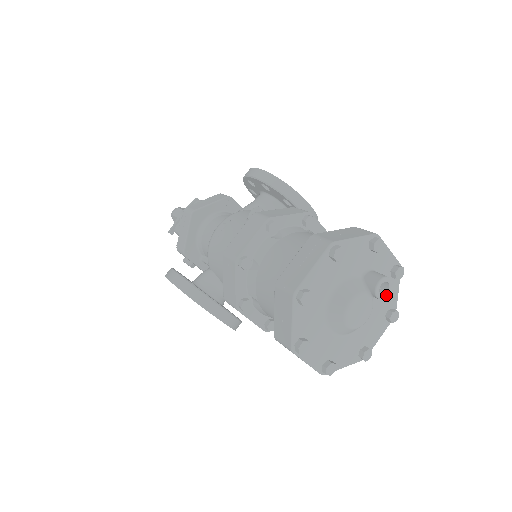
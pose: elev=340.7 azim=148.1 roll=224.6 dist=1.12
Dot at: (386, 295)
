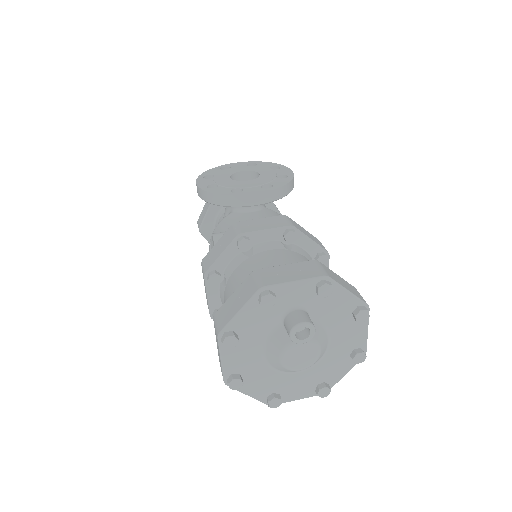
Dot at: (313, 334)
